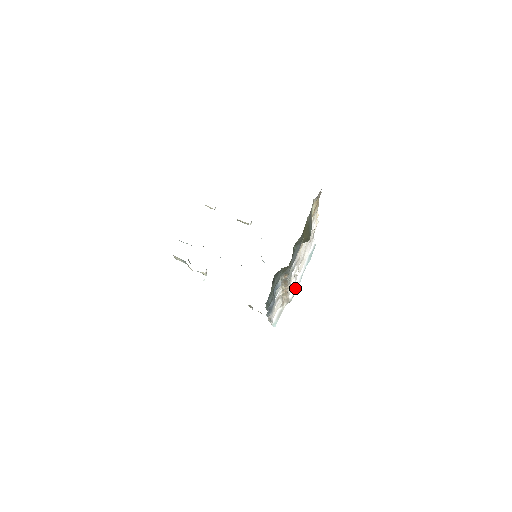
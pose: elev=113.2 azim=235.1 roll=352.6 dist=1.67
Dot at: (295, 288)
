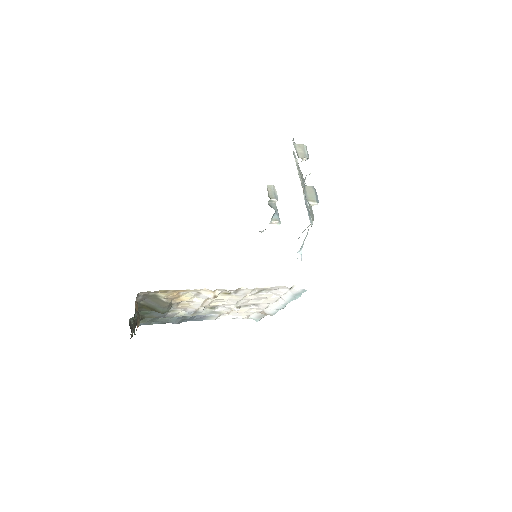
Dot at: (274, 310)
